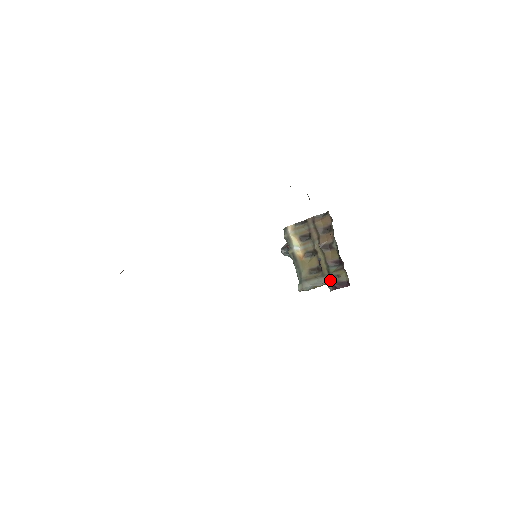
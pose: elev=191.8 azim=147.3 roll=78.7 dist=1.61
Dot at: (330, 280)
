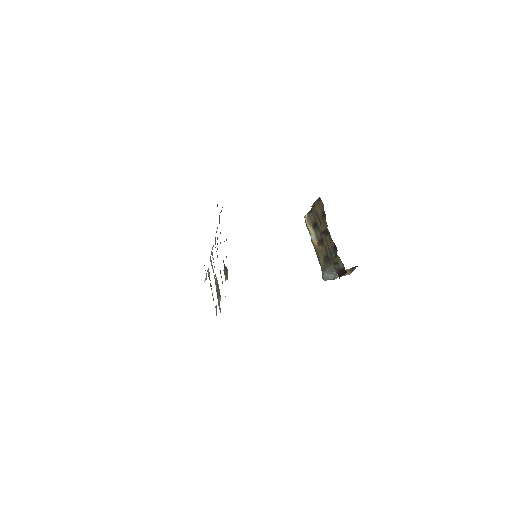
Dot at: (334, 268)
